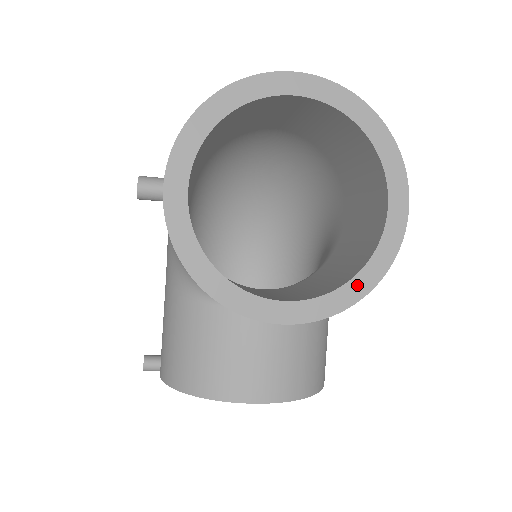
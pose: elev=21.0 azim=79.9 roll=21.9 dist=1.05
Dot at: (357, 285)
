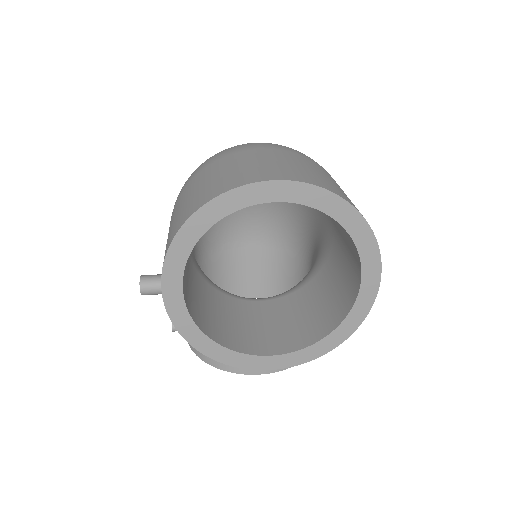
Dot at: (331, 339)
